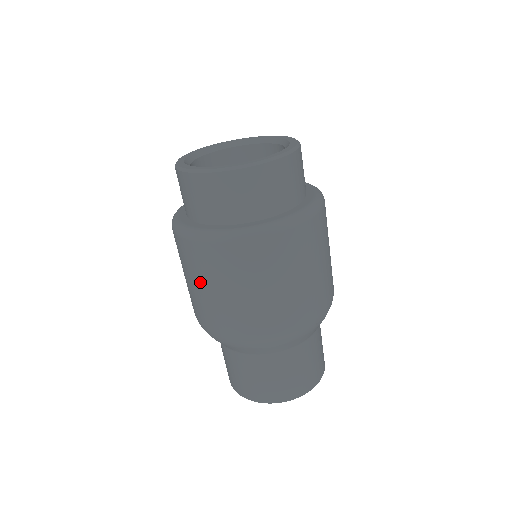
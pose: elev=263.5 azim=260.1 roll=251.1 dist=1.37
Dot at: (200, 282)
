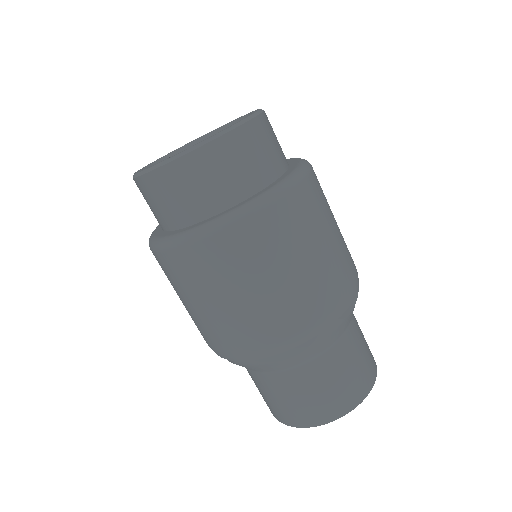
Dot at: (188, 298)
